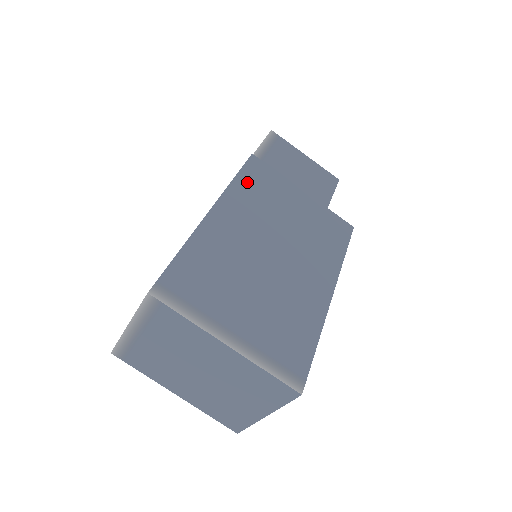
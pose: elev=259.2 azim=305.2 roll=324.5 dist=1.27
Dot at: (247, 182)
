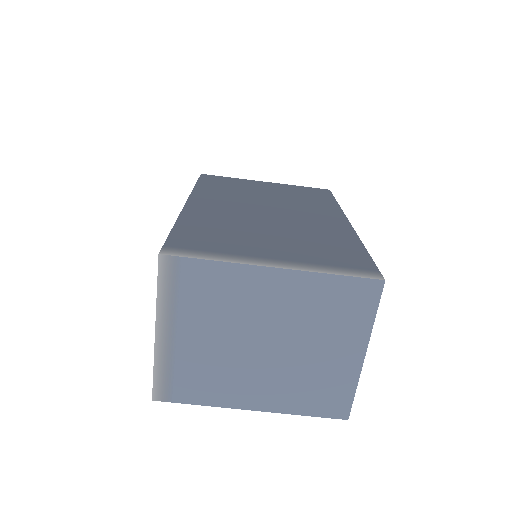
Dot at: (209, 186)
